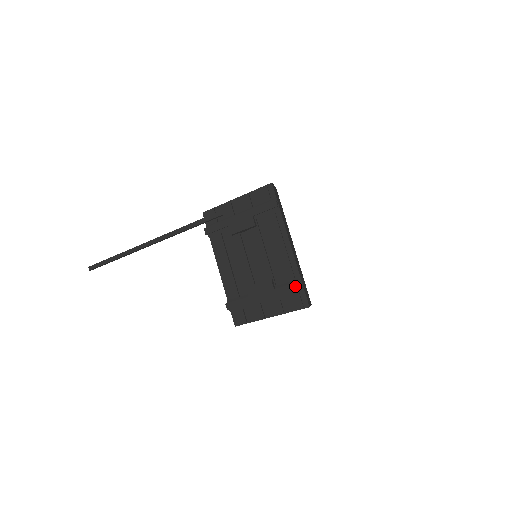
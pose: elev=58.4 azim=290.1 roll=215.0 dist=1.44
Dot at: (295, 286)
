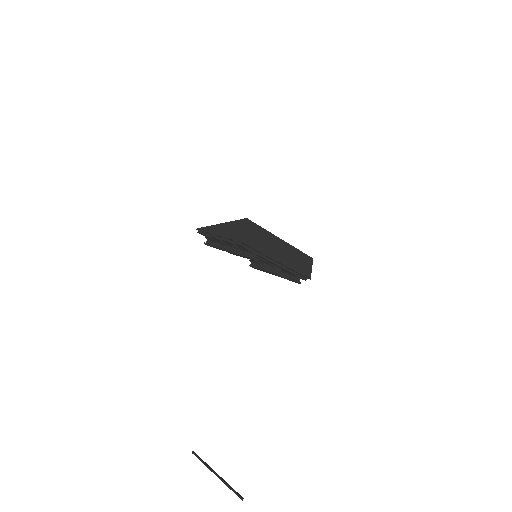
Dot at: occluded
